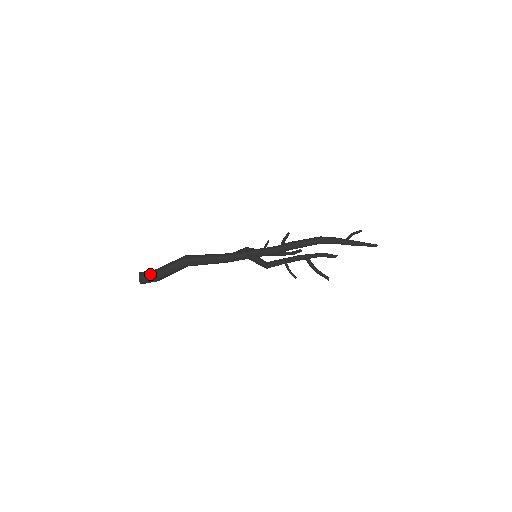
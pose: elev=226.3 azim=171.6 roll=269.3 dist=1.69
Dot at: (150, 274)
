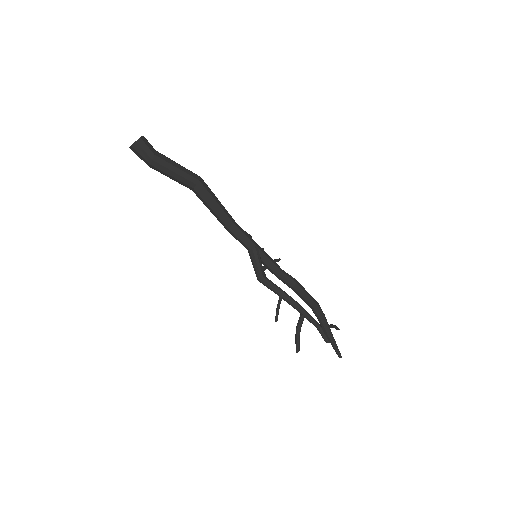
Dot at: (153, 151)
